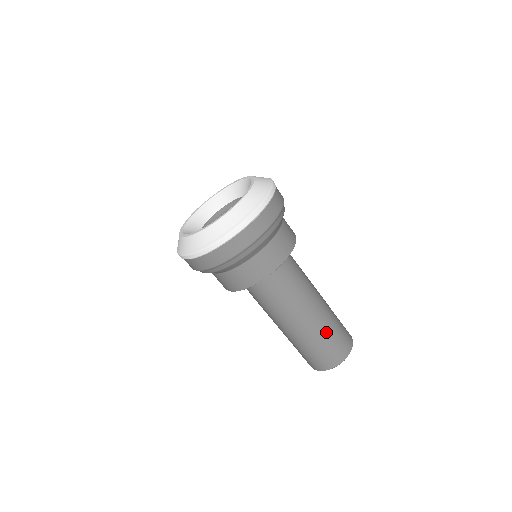
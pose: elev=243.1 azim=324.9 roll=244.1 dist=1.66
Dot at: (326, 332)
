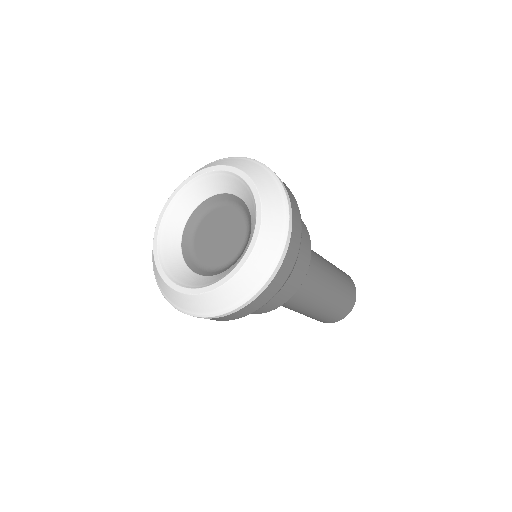
Dot at: (319, 315)
